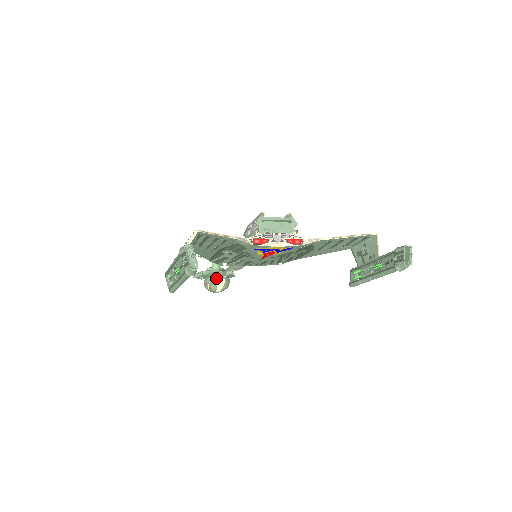
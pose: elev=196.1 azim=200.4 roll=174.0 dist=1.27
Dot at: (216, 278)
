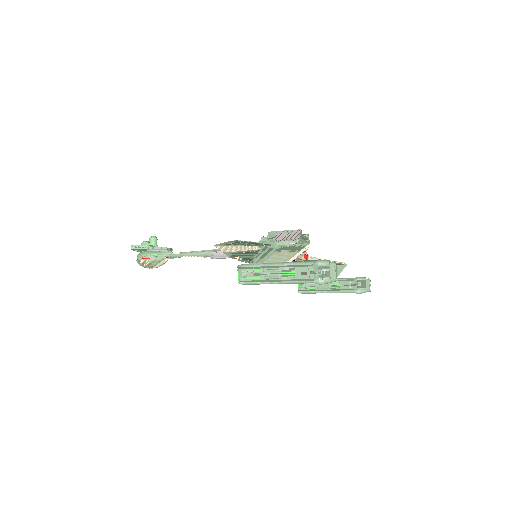
Dot at: (163, 256)
